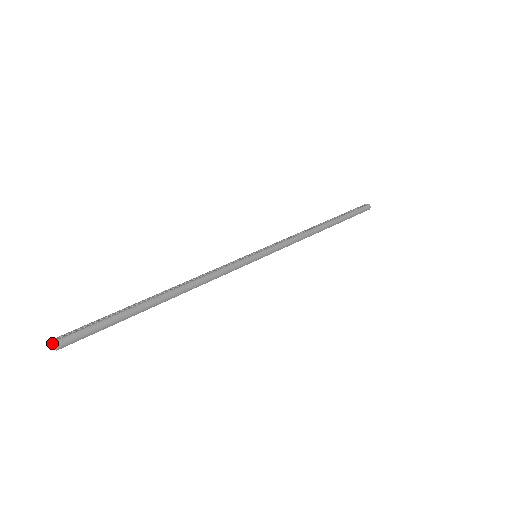
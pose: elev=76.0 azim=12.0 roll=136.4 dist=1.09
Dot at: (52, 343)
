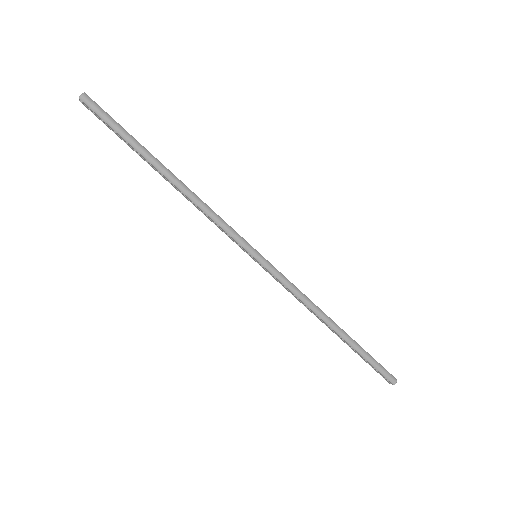
Dot at: (83, 94)
